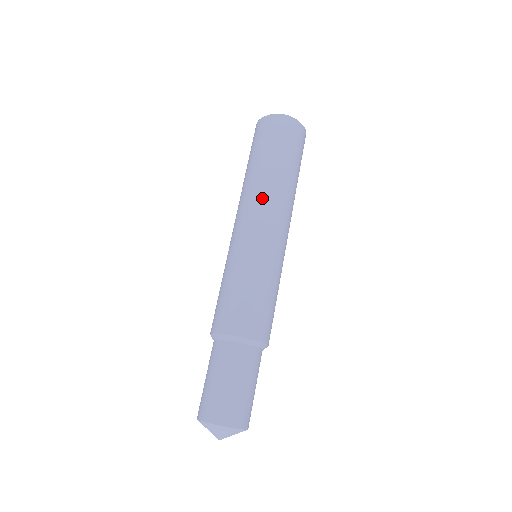
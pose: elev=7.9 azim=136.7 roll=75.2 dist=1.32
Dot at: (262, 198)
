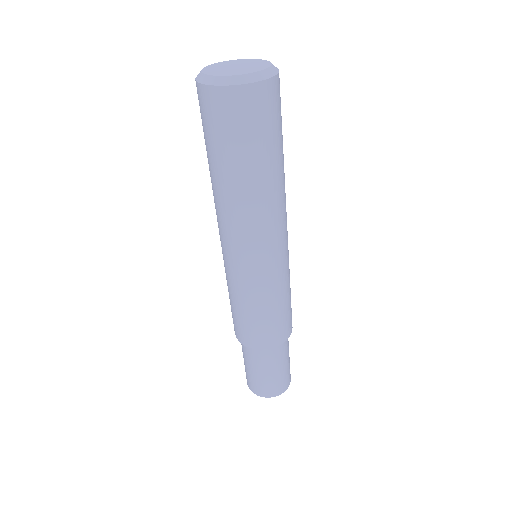
Dot at: (259, 221)
